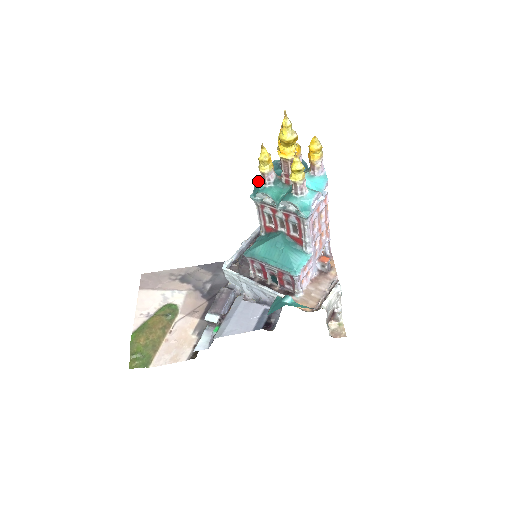
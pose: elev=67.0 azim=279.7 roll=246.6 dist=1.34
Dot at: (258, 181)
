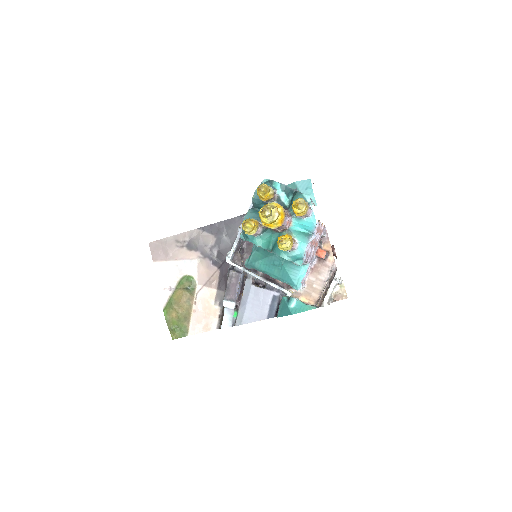
Dot at: occluded
